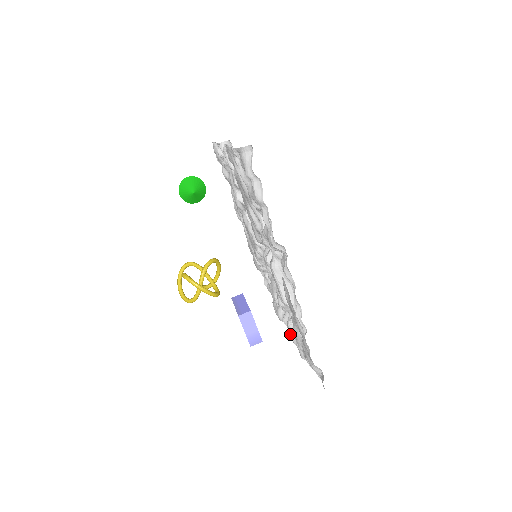
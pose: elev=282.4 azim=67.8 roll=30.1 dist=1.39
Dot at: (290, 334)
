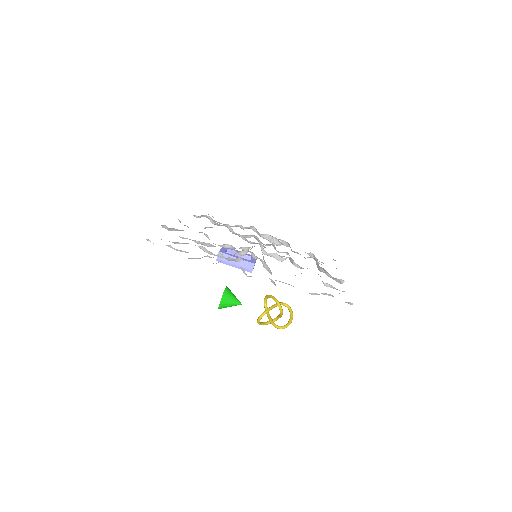
Dot at: occluded
